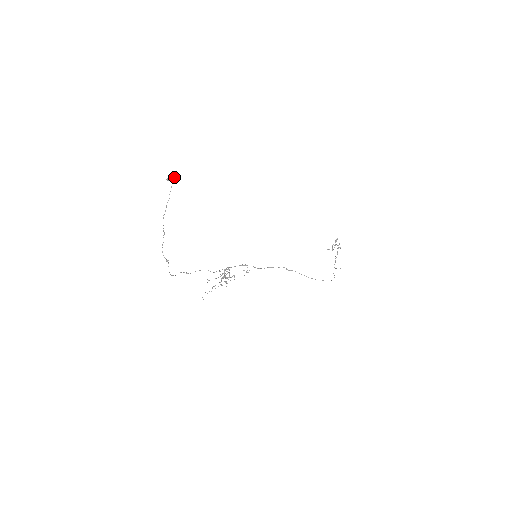
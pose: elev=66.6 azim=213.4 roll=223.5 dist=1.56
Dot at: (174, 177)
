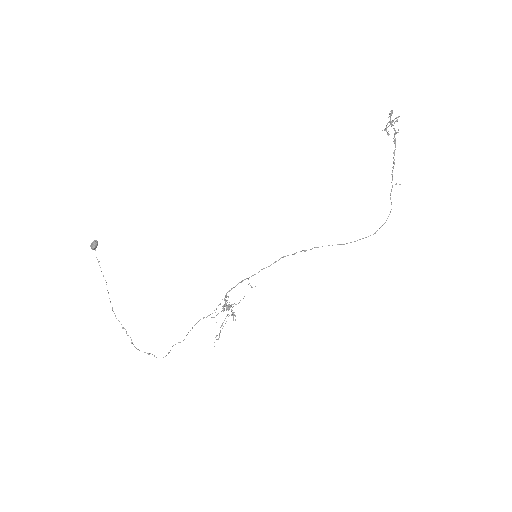
Dot at: (95, 242)
